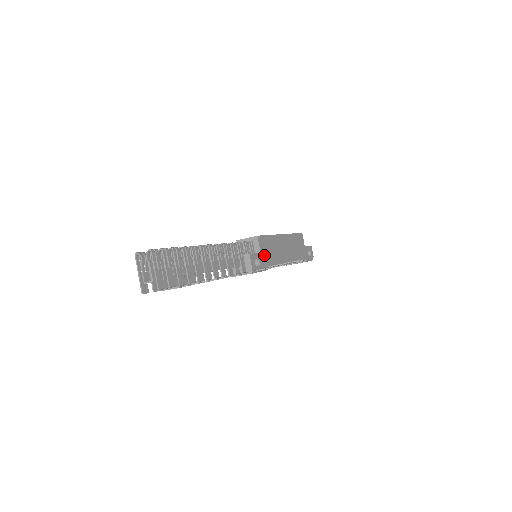
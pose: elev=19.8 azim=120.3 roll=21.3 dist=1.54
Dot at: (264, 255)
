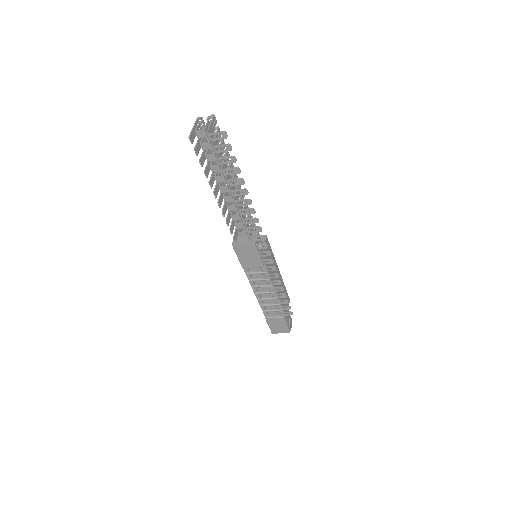
Dot at: (265, 253)
